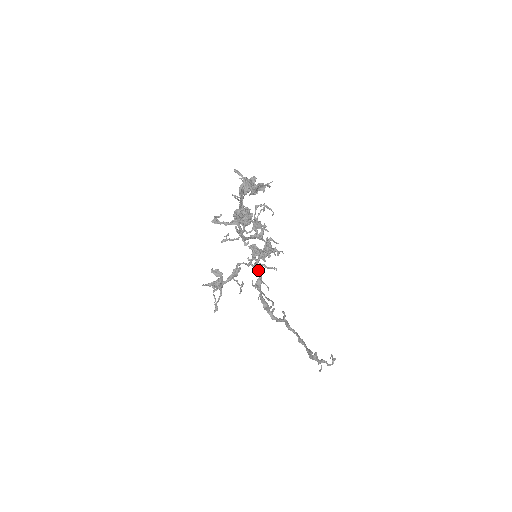
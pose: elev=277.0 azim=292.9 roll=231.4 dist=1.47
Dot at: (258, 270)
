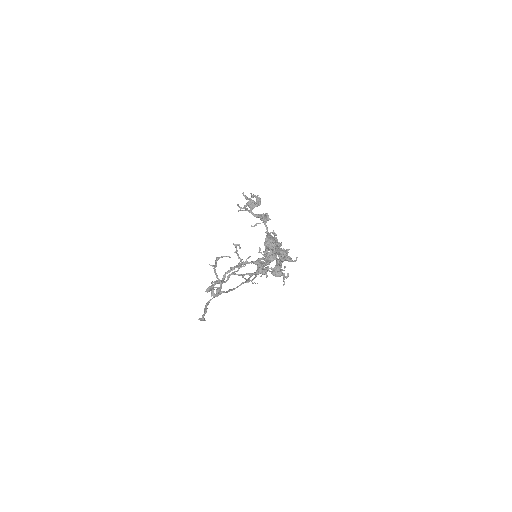
Dot at: (227, 279)
